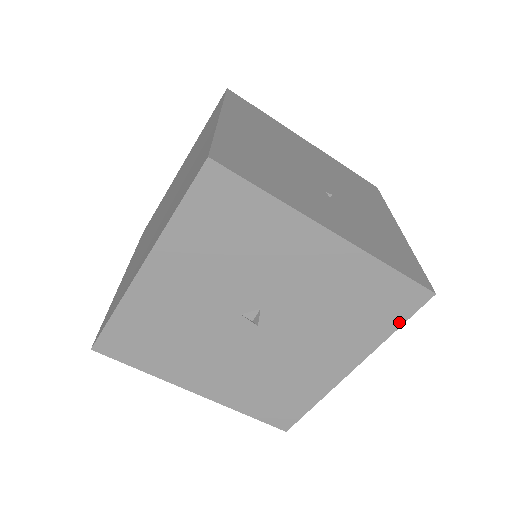
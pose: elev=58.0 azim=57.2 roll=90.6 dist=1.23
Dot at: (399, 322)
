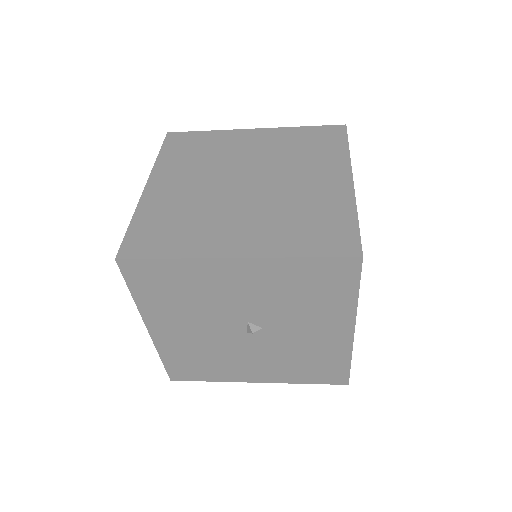
Dot at: (315, 382)
